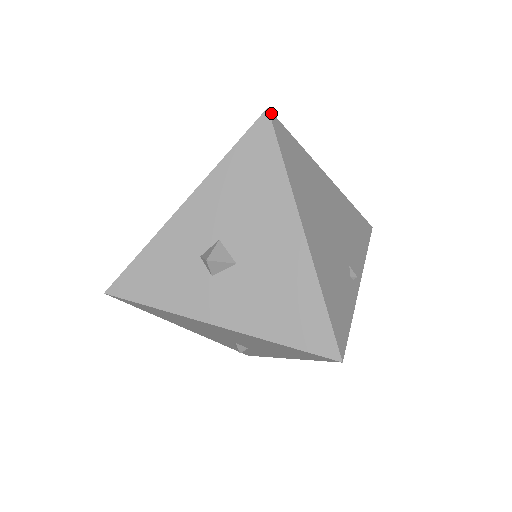
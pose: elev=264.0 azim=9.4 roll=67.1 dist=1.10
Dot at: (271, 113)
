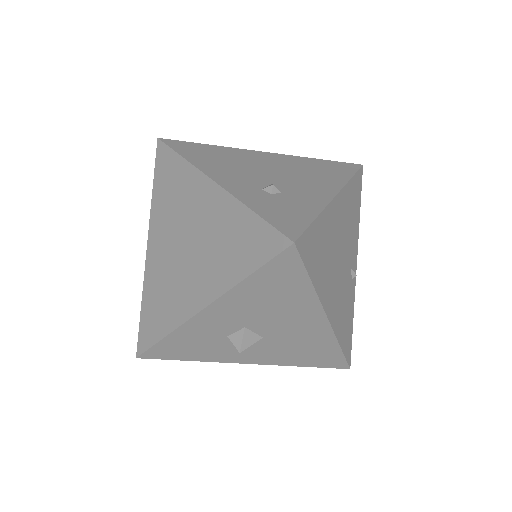
Dot at: (297, 242)
